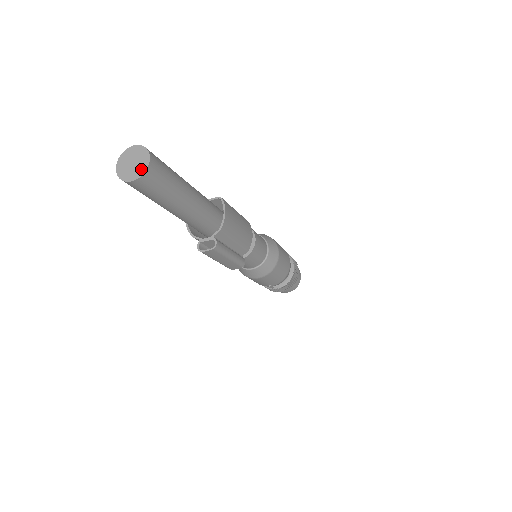
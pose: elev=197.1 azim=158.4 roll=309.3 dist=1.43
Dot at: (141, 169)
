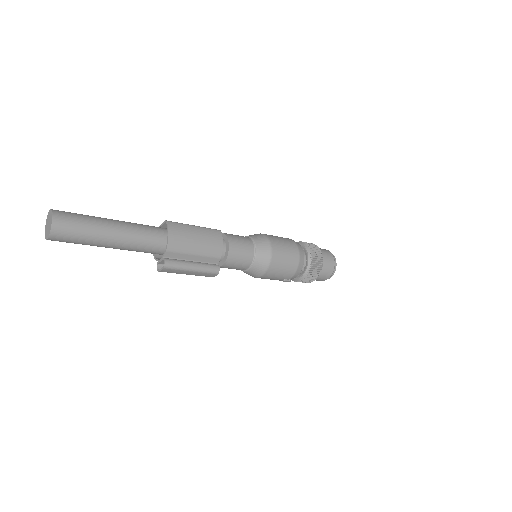
Dot at: (50, 229)
